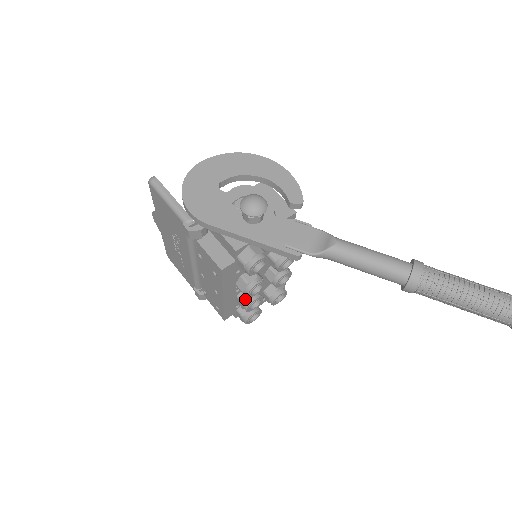
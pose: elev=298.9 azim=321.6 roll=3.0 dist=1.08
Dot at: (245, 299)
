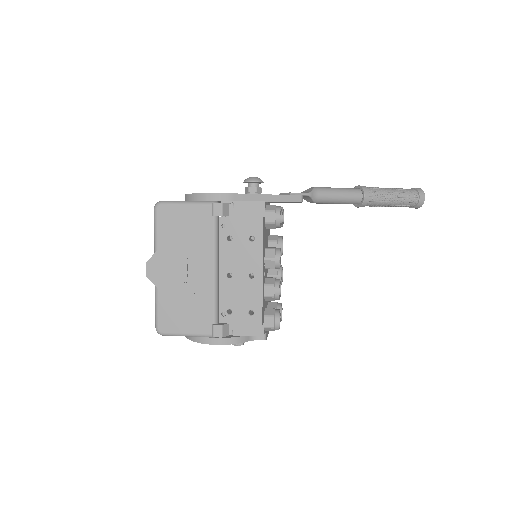
Dot at: (273, 282)
